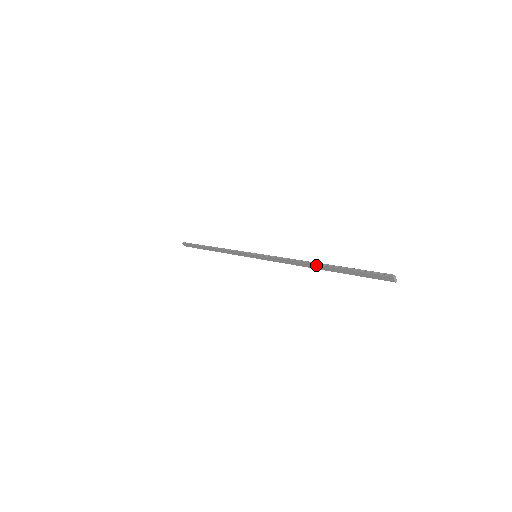
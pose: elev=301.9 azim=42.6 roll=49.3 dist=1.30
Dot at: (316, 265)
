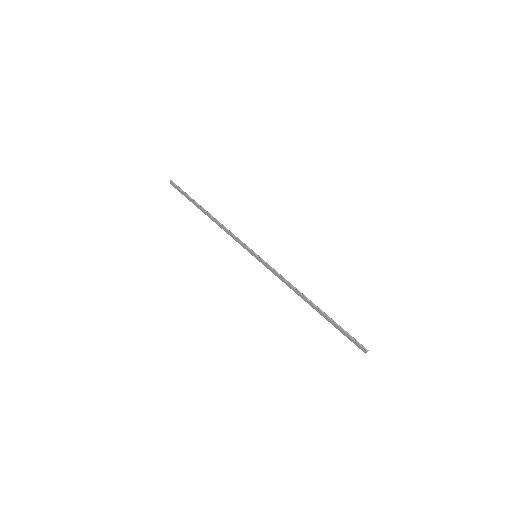
Dot at: (312, 304)
